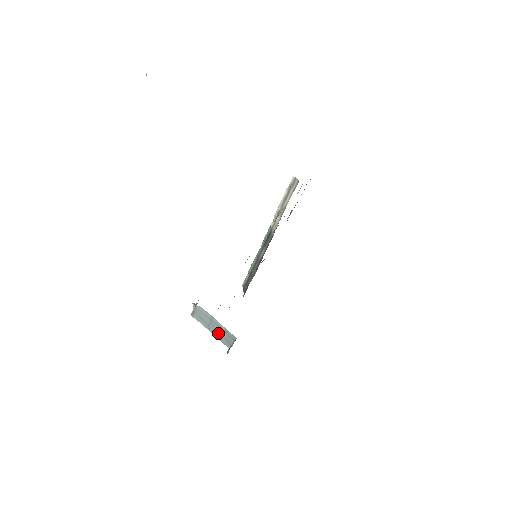
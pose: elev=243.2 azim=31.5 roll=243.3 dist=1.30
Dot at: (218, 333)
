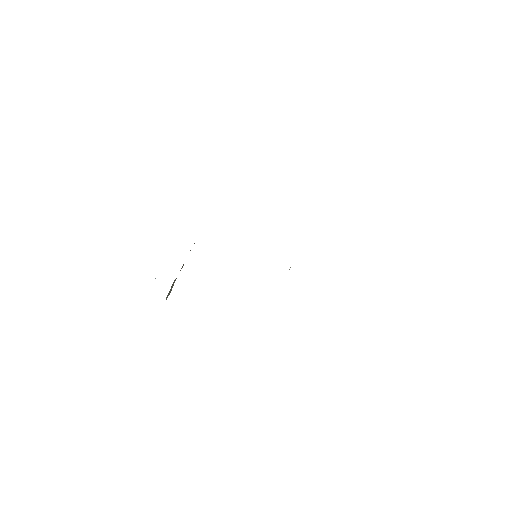
Dot at: occluded
